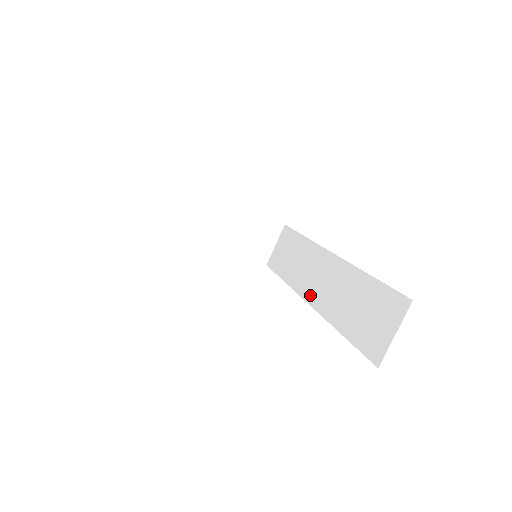
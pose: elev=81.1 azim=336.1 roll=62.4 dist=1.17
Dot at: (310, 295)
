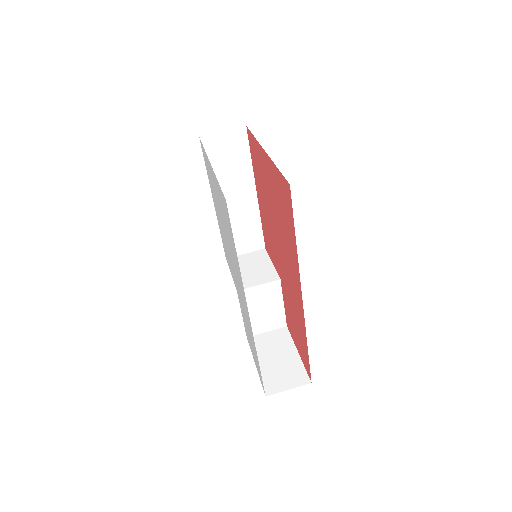
Dot at: occluded
